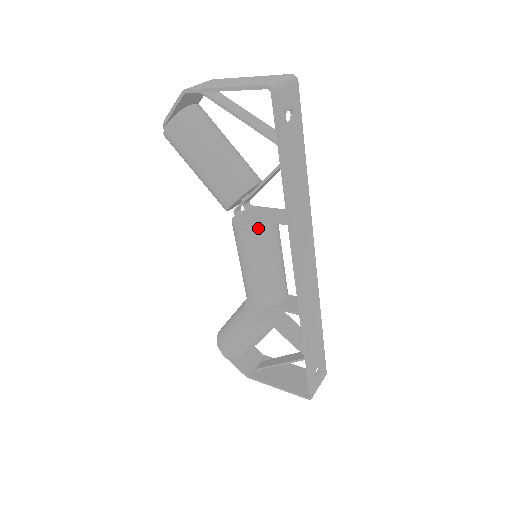
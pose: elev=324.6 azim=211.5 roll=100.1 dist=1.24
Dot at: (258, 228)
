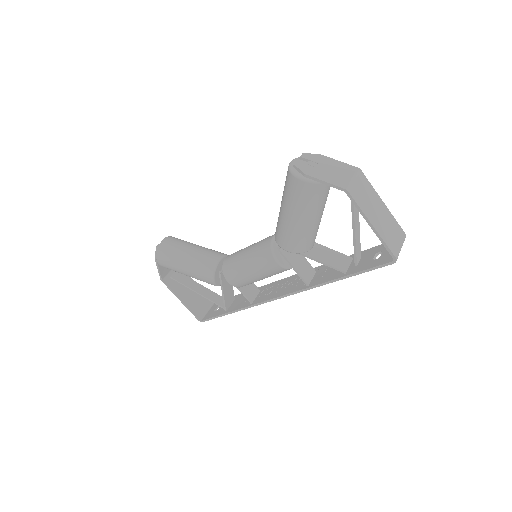
Dot at: (286, 269)
